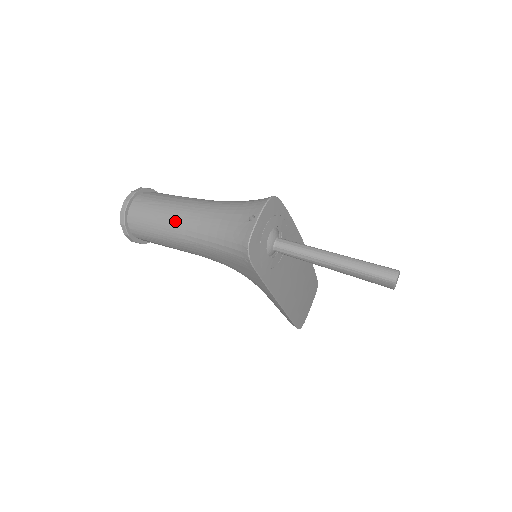
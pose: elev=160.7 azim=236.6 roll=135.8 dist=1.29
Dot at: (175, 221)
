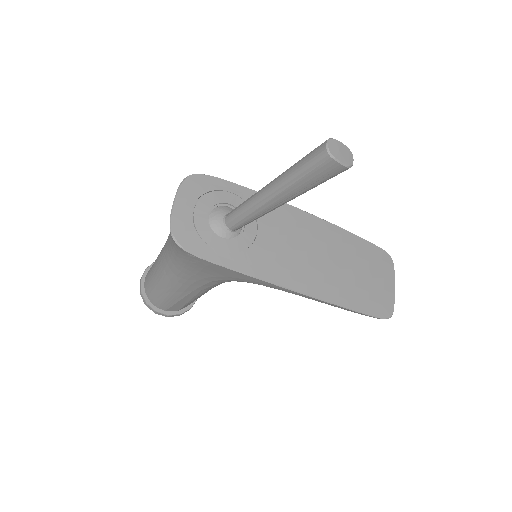
Dot at: (158, 268)
